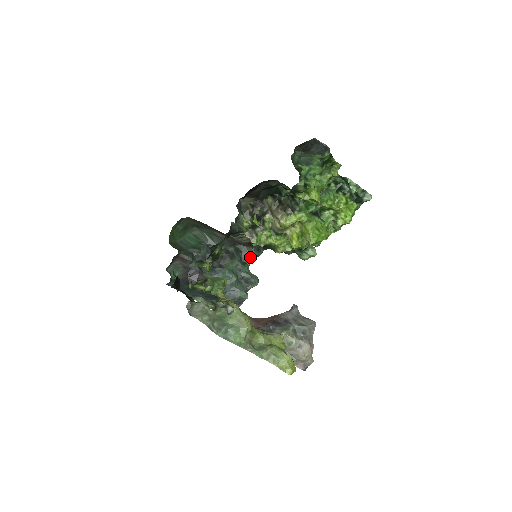
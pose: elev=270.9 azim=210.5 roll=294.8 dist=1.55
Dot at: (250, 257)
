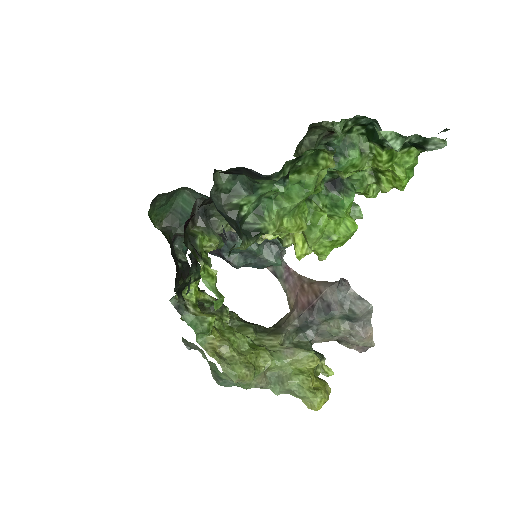
Dot at: occluded
